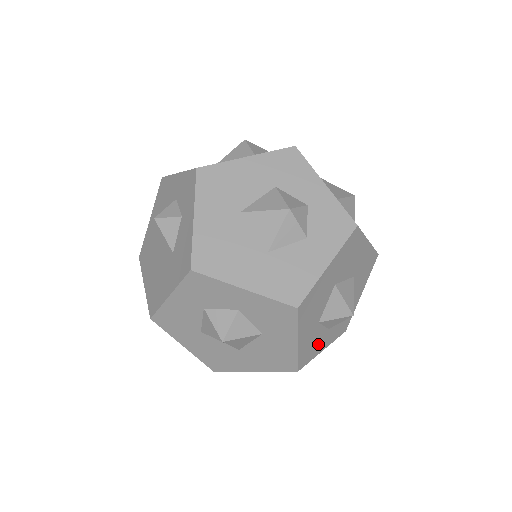
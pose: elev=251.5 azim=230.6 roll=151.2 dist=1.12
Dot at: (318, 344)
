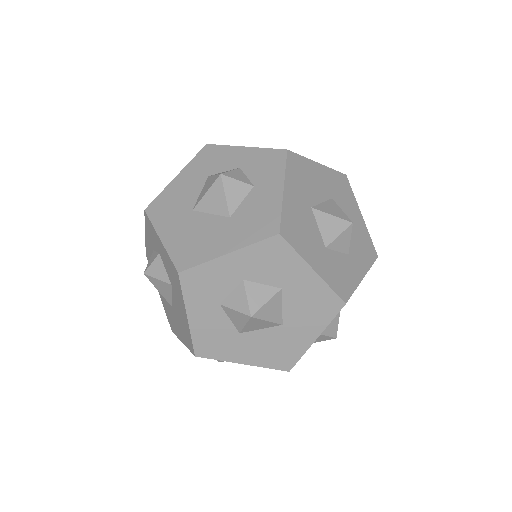
Dot at: (348, 272)
